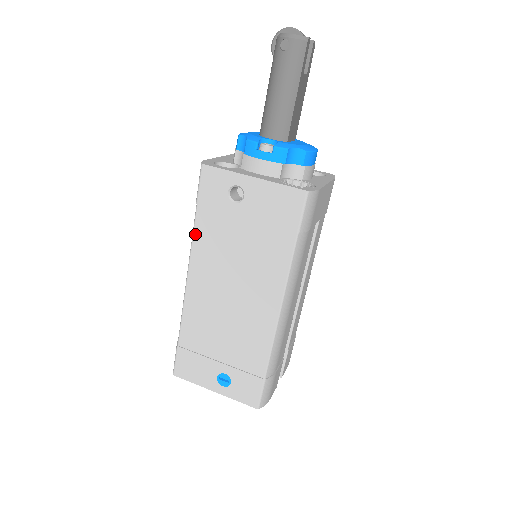
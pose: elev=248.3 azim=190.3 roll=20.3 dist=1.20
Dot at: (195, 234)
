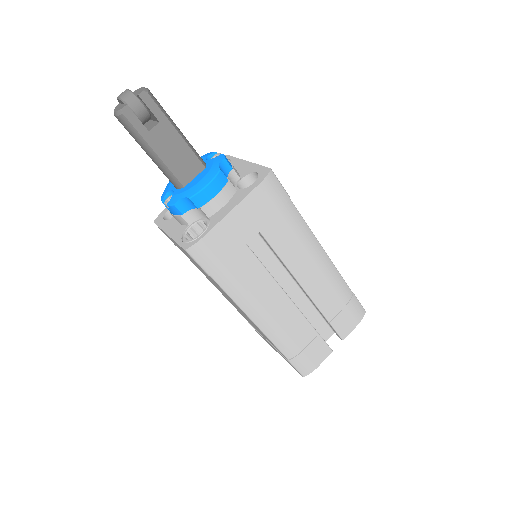
Dot at: (192, 262)
